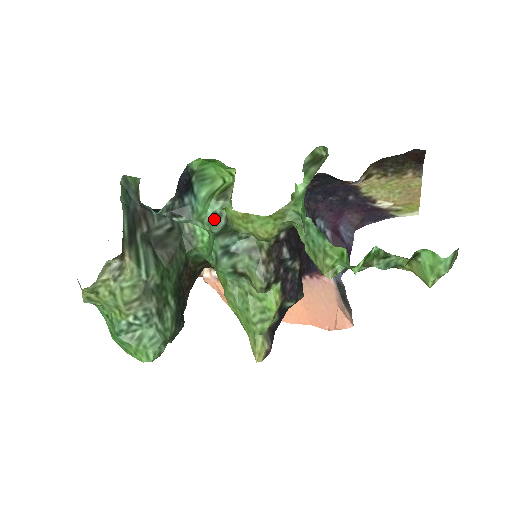
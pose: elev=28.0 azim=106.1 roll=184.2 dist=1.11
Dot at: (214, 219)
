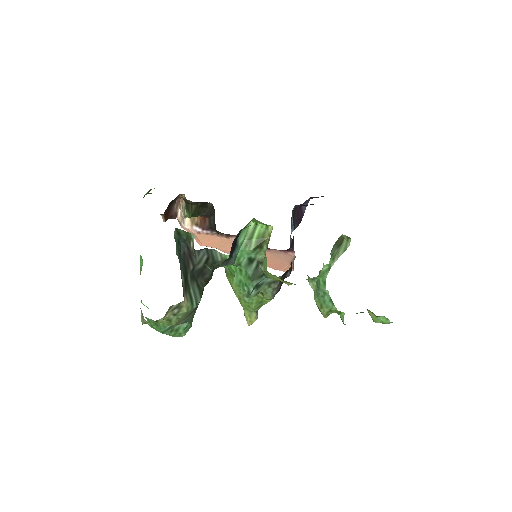
Dot at: (249, 262)
